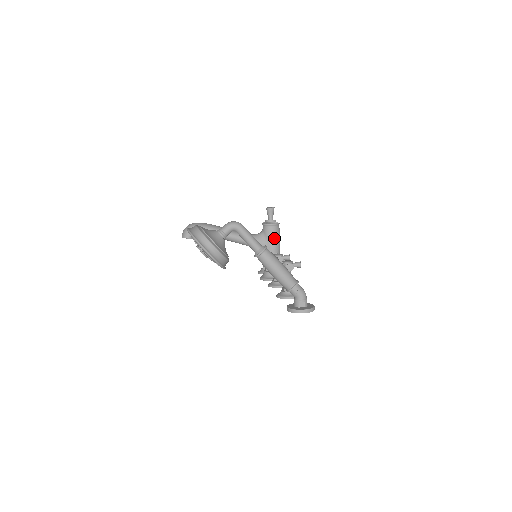
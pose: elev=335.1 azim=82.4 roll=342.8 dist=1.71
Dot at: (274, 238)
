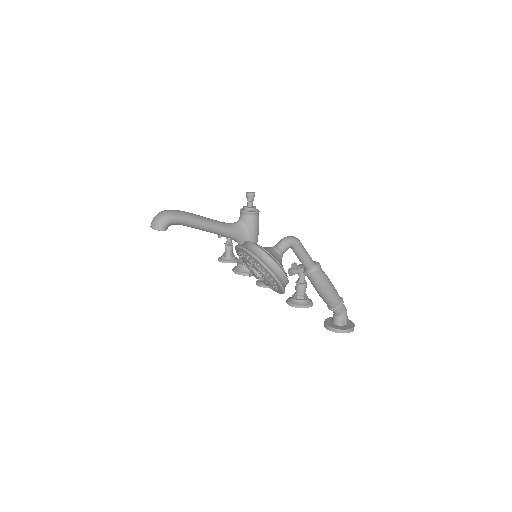
Dot at: (255, 228)
